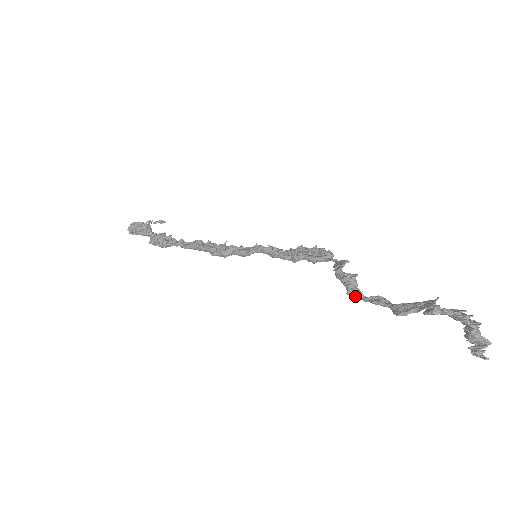
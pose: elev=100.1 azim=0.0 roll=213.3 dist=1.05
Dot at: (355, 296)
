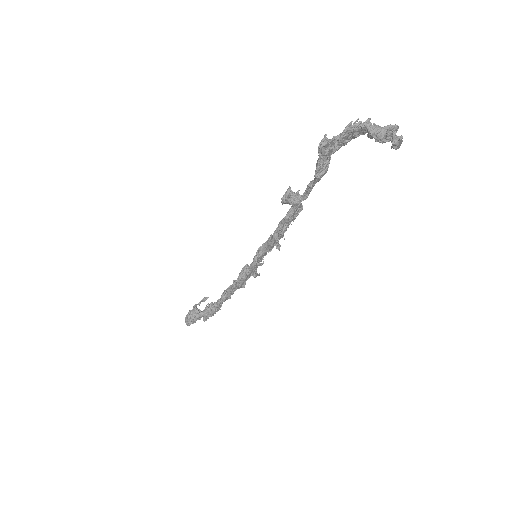
Dot at: (297, 201)
